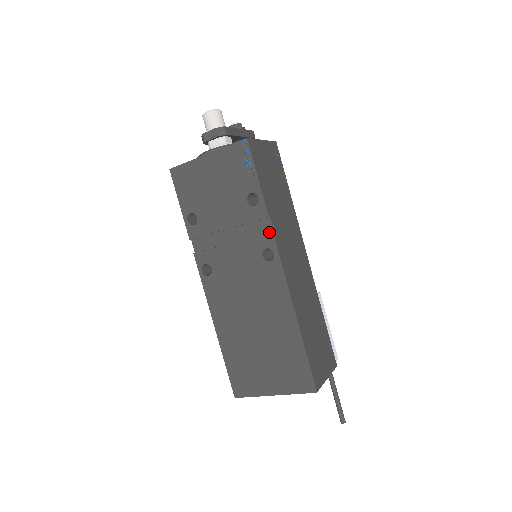
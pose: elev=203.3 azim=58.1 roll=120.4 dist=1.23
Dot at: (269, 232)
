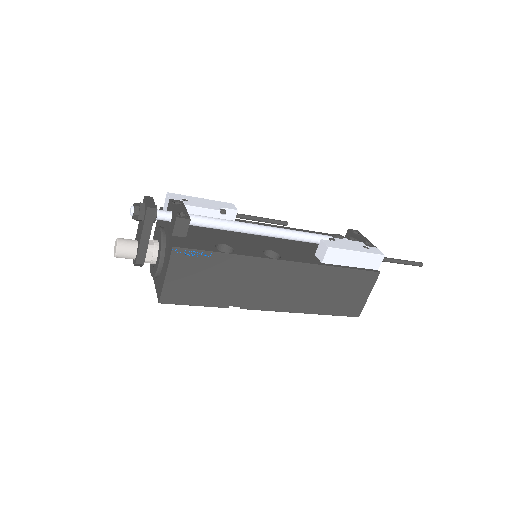
Dot at: (239, 304)
